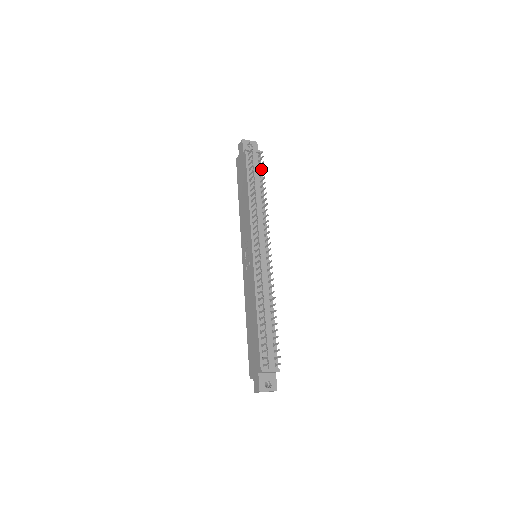
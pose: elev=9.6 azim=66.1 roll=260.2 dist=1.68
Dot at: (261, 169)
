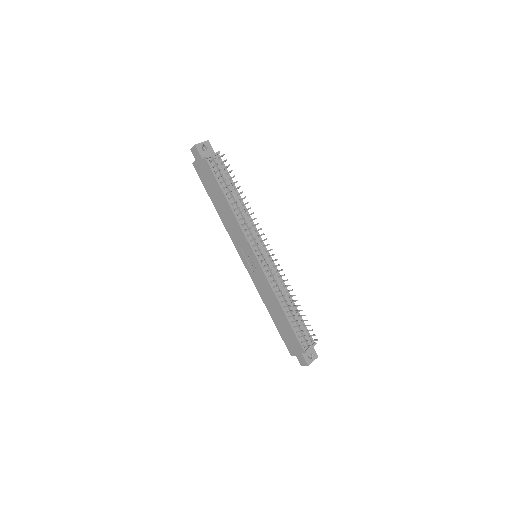
Dot at: occluded
